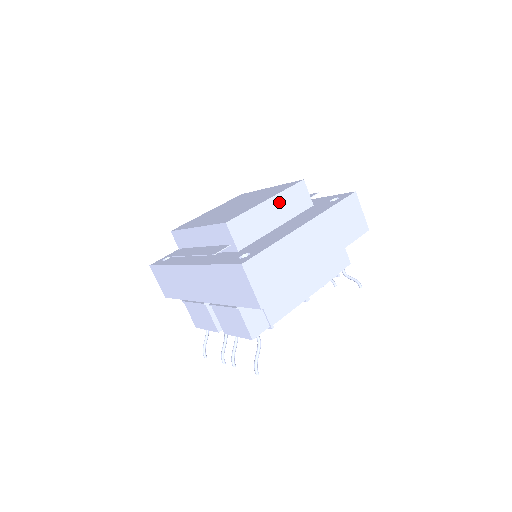
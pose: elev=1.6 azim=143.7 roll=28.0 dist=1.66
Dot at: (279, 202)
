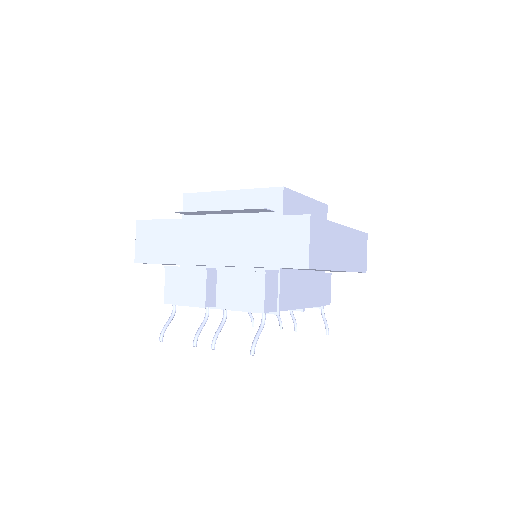
Dot at: (312, 206)
